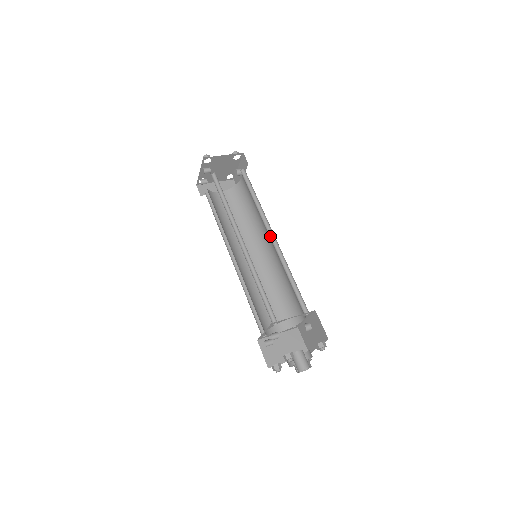
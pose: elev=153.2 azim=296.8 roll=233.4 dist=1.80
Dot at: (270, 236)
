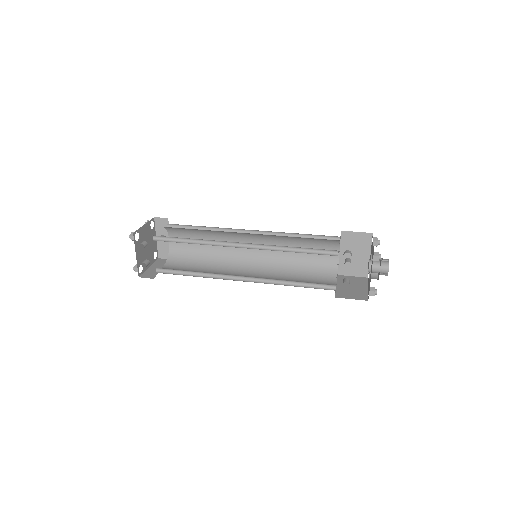
Dot at: (248, 235)
